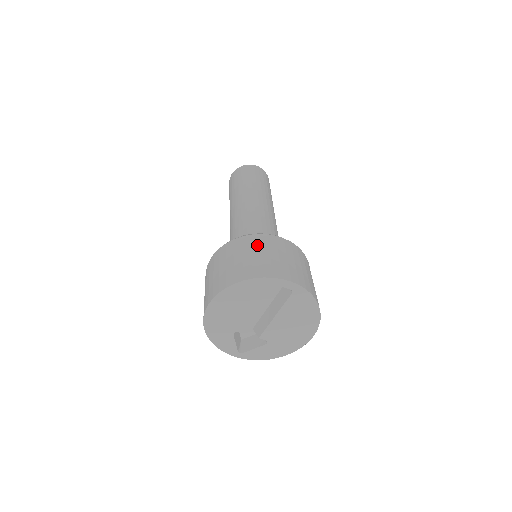
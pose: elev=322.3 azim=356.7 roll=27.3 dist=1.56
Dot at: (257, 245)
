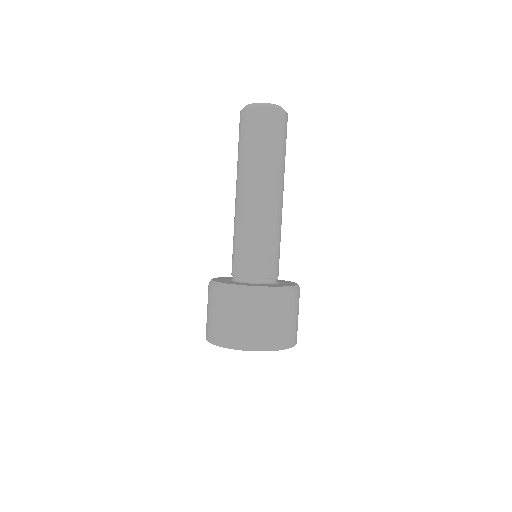
Dot at: (248, 308)
